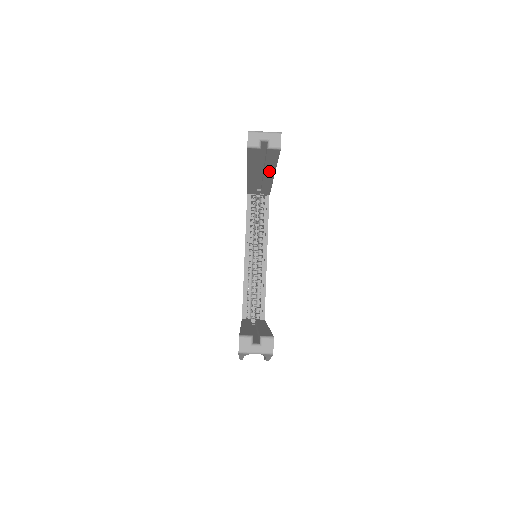
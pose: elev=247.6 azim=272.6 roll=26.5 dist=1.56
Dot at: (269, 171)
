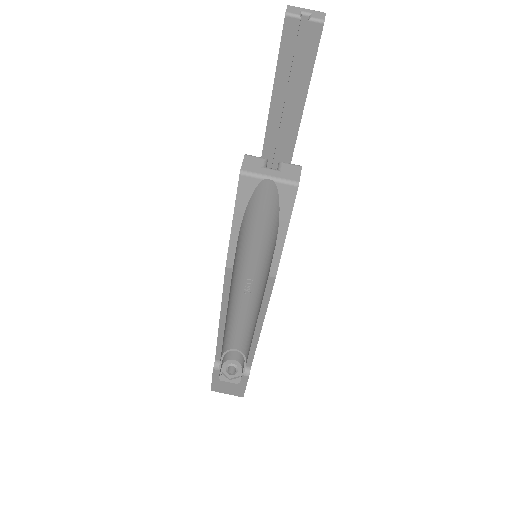
Dot at: (296, 109)
